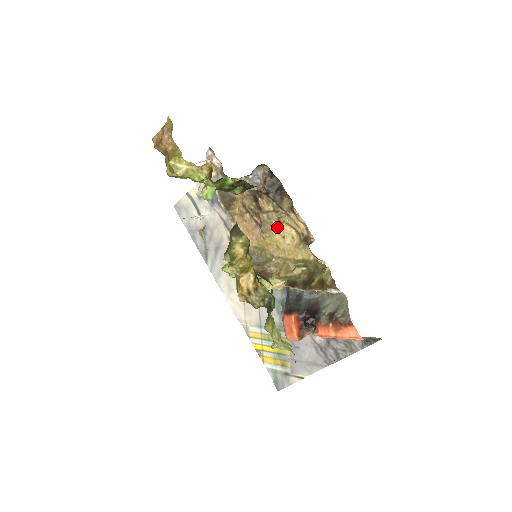
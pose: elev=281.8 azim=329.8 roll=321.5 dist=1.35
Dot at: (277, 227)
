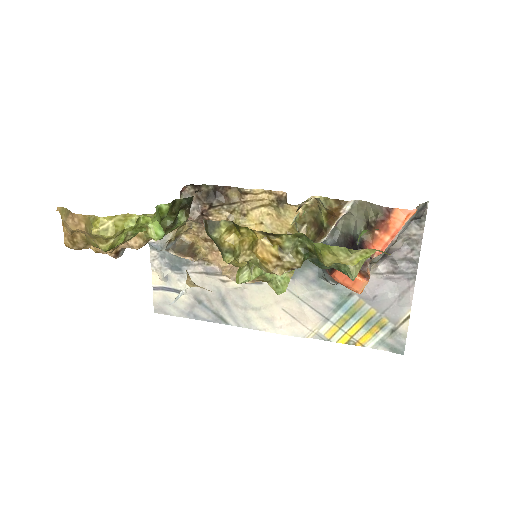
Dot at: (247, 222)
